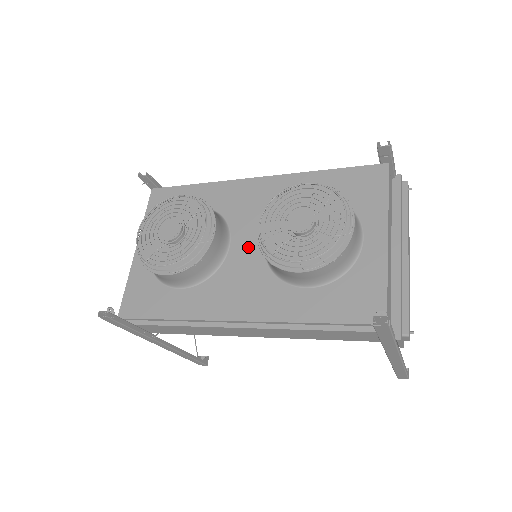
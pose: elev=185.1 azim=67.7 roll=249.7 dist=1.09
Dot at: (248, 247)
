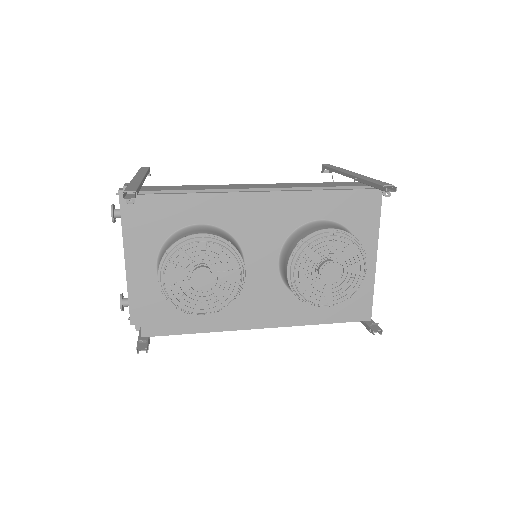
Dot at: (263, 267)
